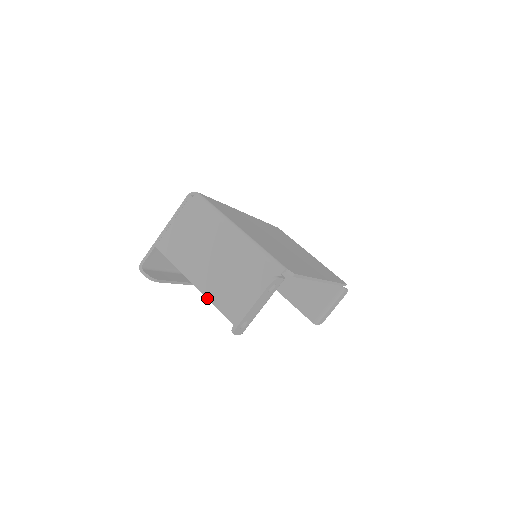
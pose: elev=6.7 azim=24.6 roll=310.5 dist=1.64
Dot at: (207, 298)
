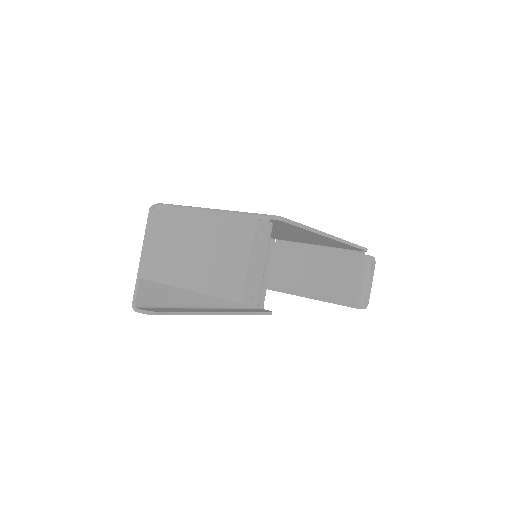
Dot at: (208, 294)
